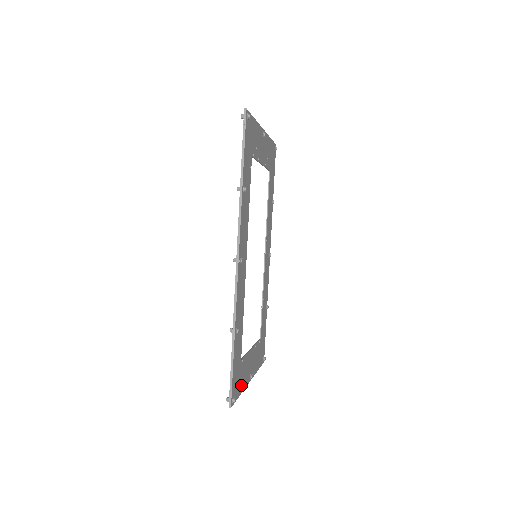
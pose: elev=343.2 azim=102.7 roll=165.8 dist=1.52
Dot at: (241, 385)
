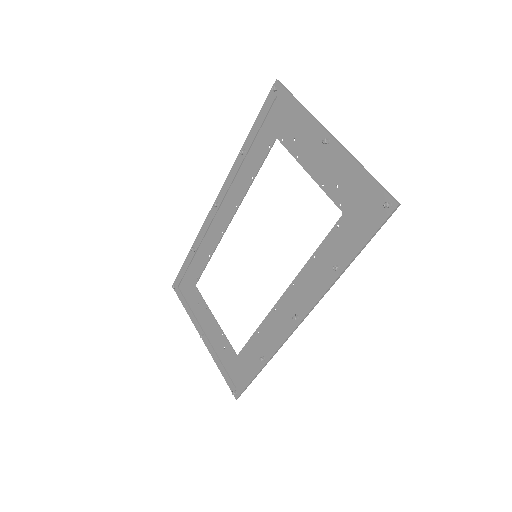
Dot at: (223, 364)
